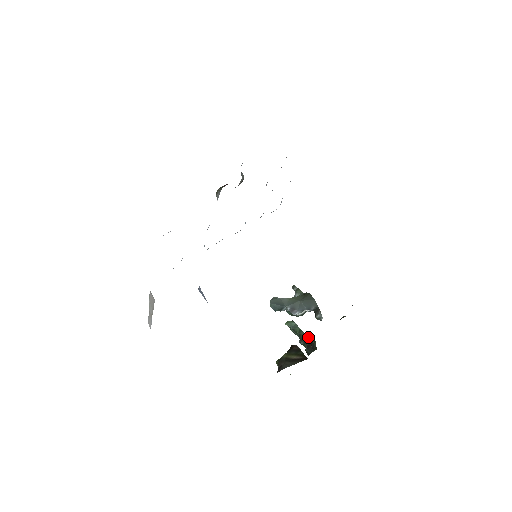
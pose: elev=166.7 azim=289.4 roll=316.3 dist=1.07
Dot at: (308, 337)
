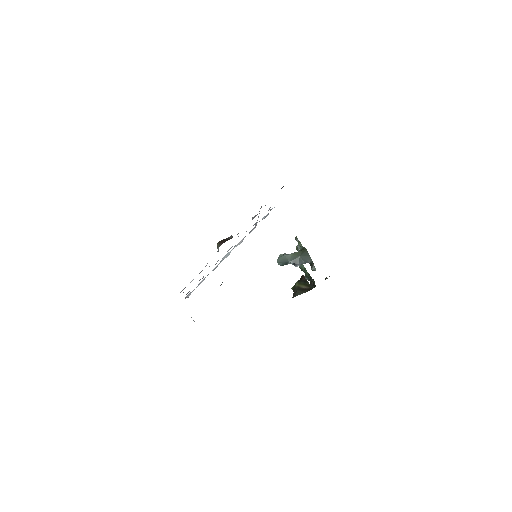
Dot at: (310, 276)
